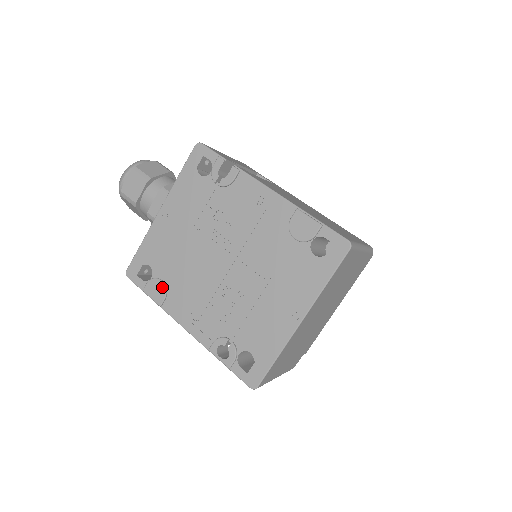
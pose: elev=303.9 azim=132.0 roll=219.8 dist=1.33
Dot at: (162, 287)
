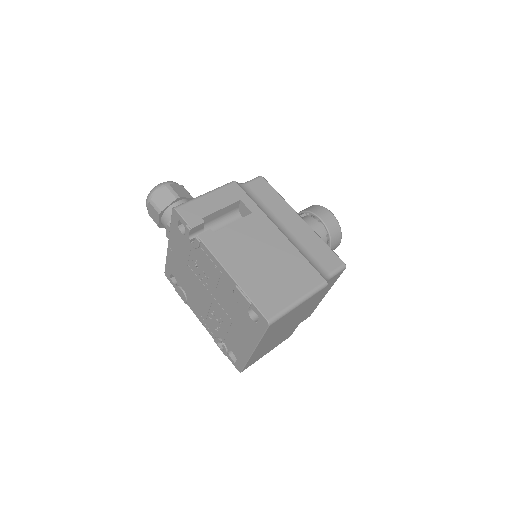
Dot at: (183, 294)
